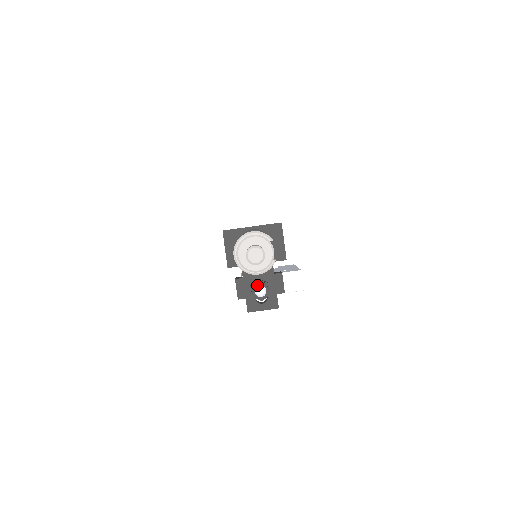
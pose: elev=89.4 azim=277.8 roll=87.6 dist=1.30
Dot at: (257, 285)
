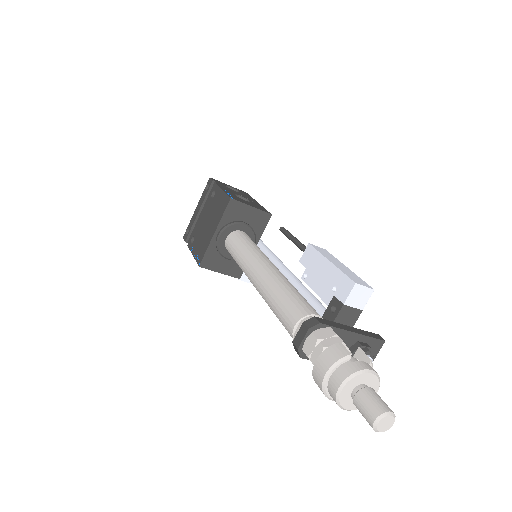
Dot at: occluded
